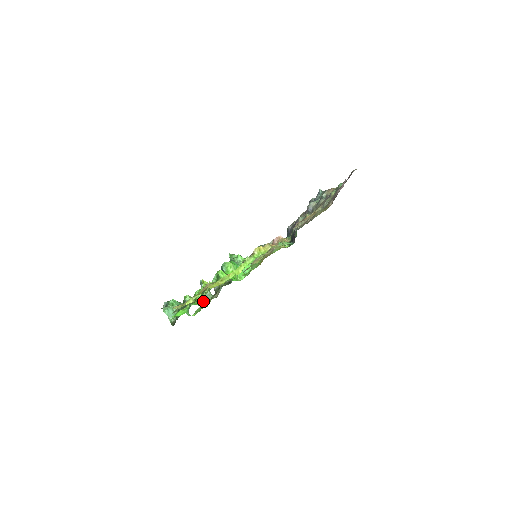
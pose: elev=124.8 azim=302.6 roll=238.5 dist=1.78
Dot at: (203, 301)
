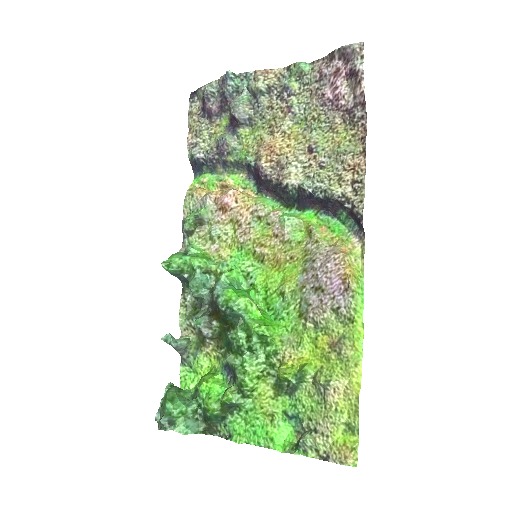
Dot at: (227, 371)
